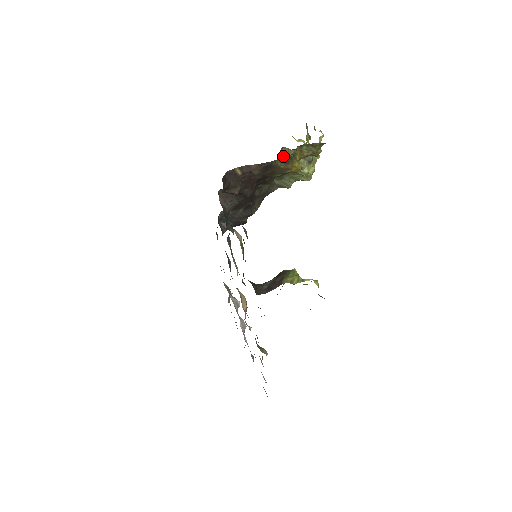
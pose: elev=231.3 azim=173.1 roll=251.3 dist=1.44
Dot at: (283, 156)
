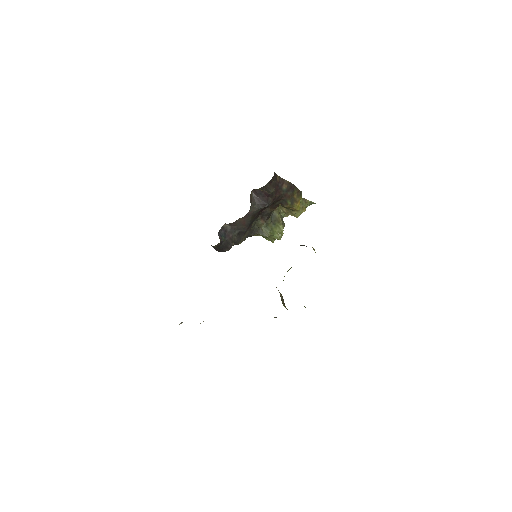
Dot at: (277, 207)
